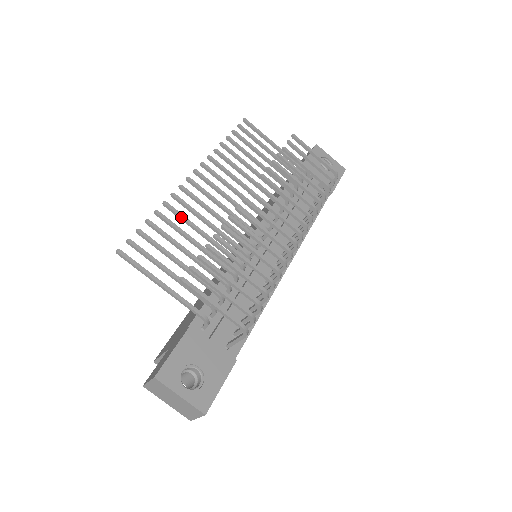
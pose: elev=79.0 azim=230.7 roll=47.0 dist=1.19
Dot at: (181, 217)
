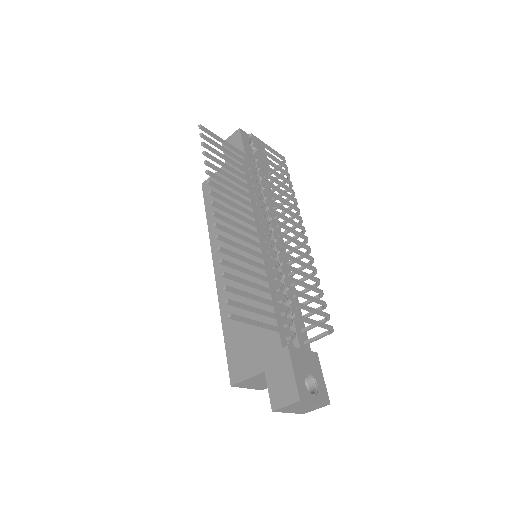
Dot at: (235, 256)
